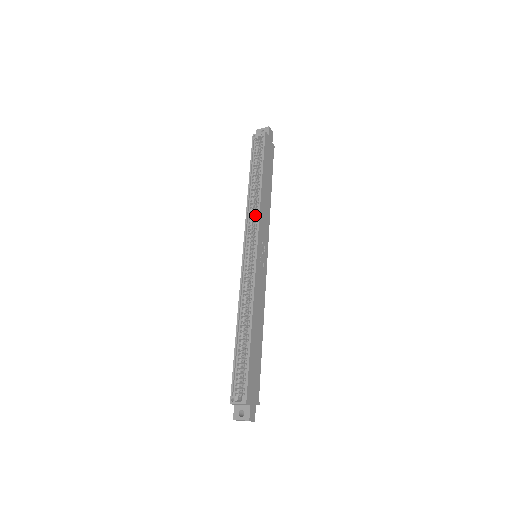
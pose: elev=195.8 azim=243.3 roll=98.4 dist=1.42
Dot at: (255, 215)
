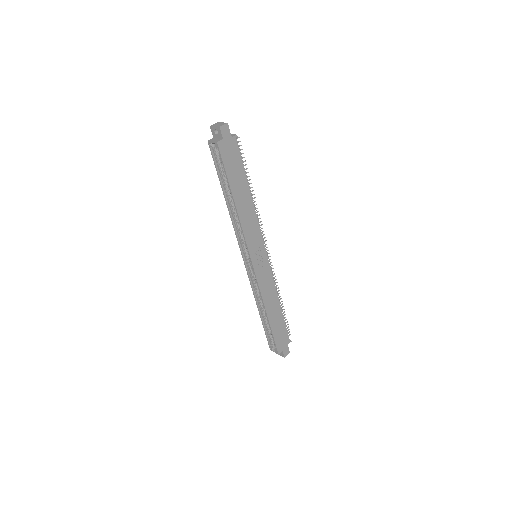
Dot at: occluded
